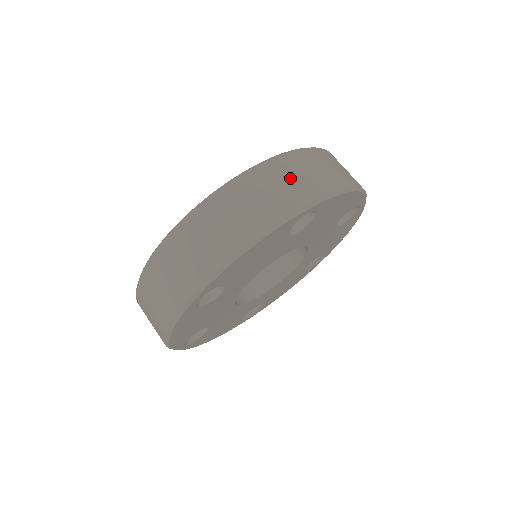
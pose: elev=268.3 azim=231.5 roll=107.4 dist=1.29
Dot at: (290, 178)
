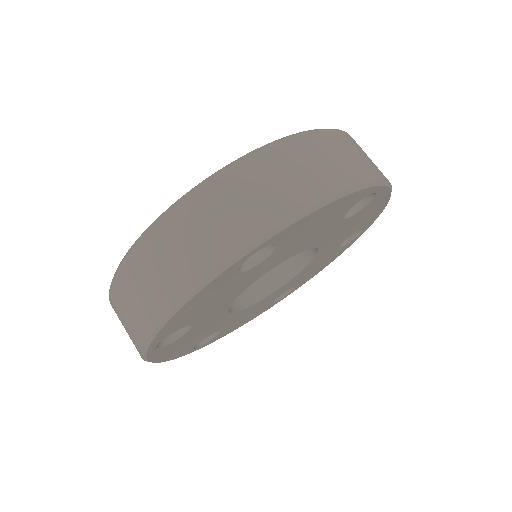
Dot at: (361, 153)
